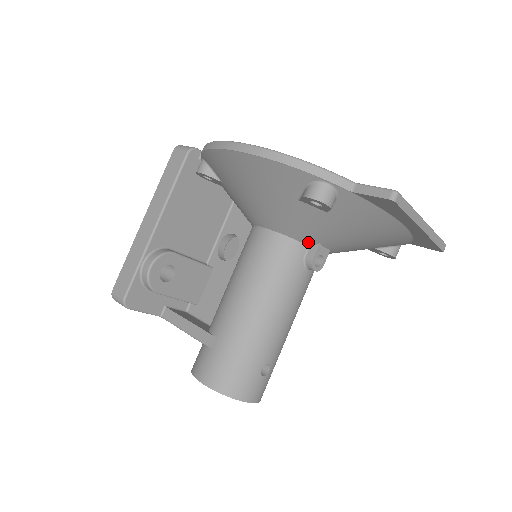
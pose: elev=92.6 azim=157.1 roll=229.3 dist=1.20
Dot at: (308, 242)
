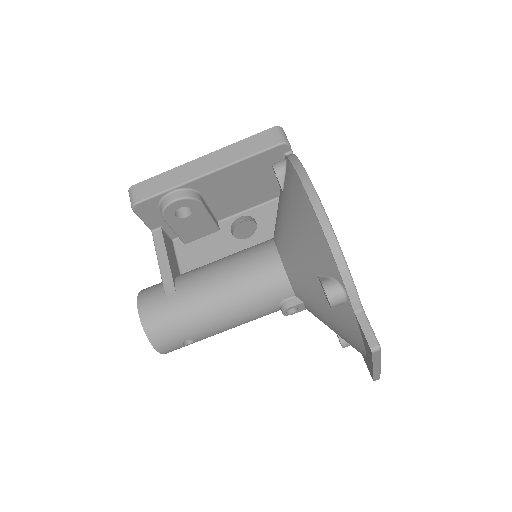
Dot at: (297, 294)
